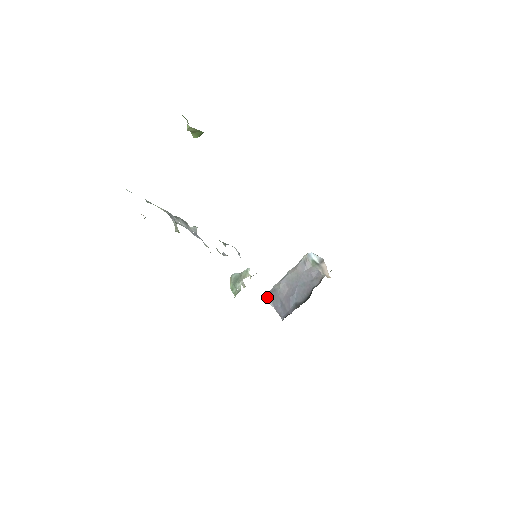
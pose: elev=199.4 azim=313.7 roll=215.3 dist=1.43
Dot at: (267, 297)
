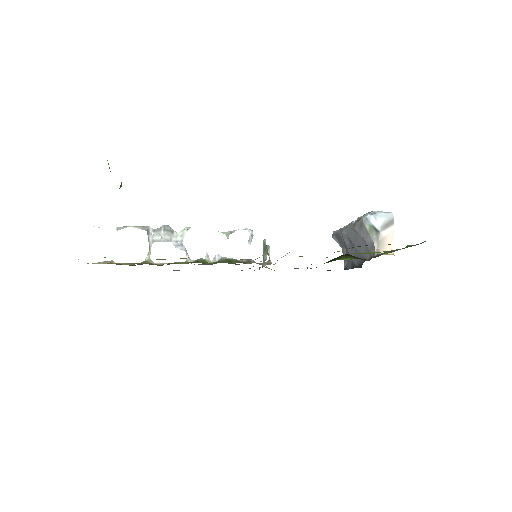
Dot at: (334, 236)
